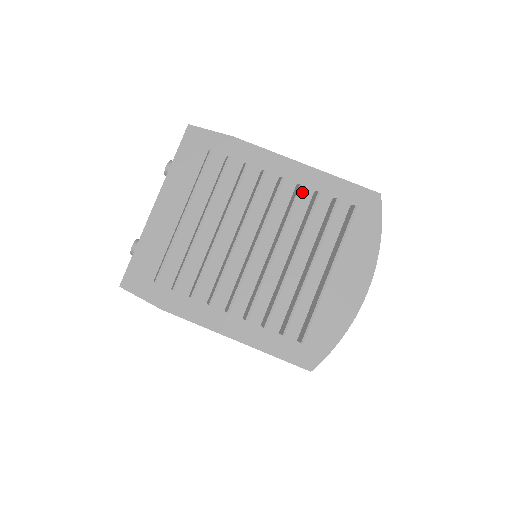
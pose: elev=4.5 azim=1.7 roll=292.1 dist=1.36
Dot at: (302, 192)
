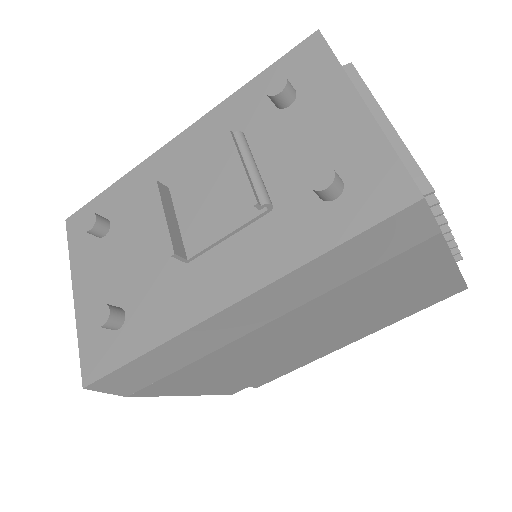
Dot at: occluded
